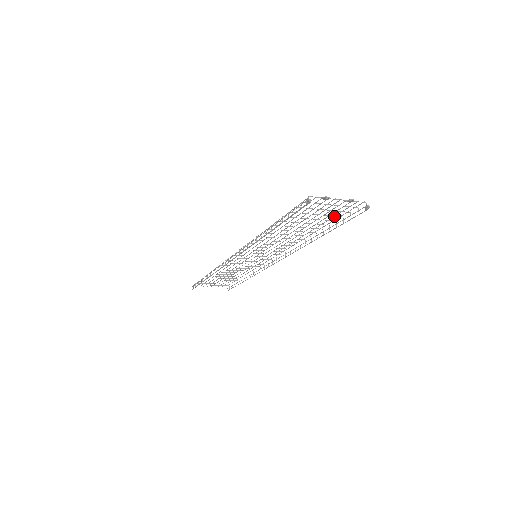
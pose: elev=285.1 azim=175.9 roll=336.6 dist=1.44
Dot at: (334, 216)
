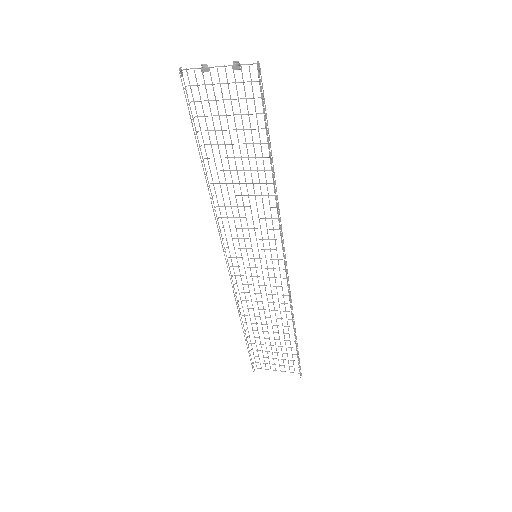
Dot at: (256, 116)
